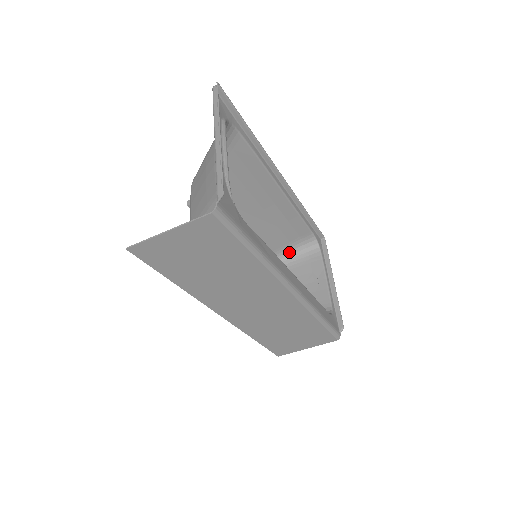
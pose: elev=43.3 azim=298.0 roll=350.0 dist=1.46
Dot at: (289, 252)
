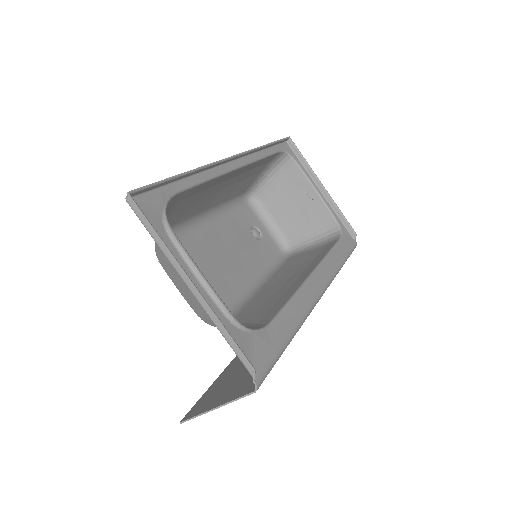
Dot at: (262, 177)
